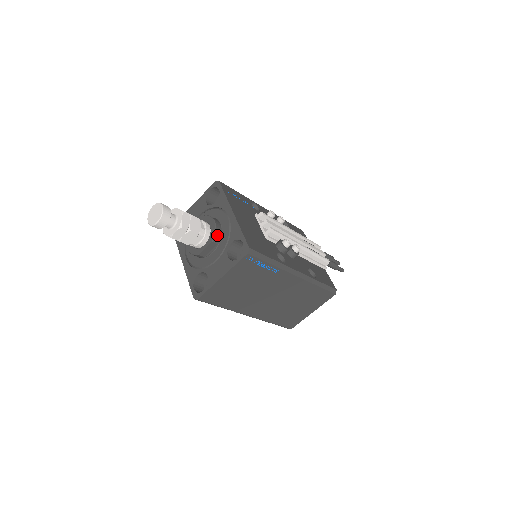
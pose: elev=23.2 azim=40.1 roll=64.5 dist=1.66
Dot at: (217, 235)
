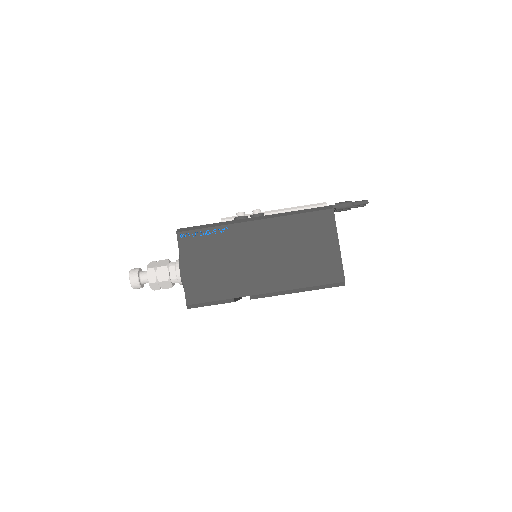
Dot at: occluded
